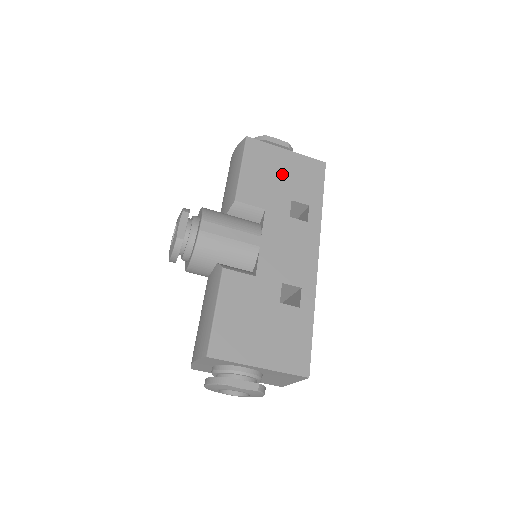
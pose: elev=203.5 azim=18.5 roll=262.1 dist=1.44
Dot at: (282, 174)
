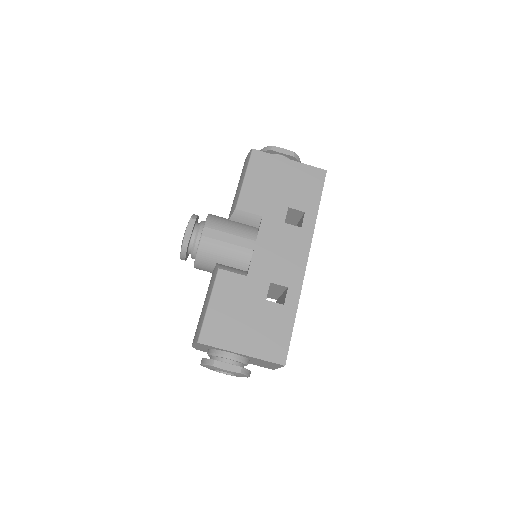
Dot at: (282, 183)
